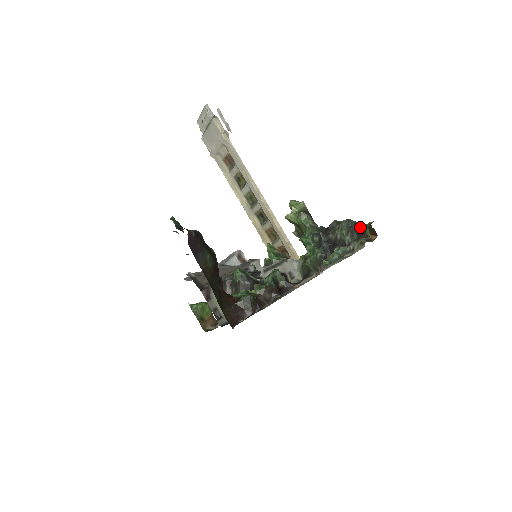
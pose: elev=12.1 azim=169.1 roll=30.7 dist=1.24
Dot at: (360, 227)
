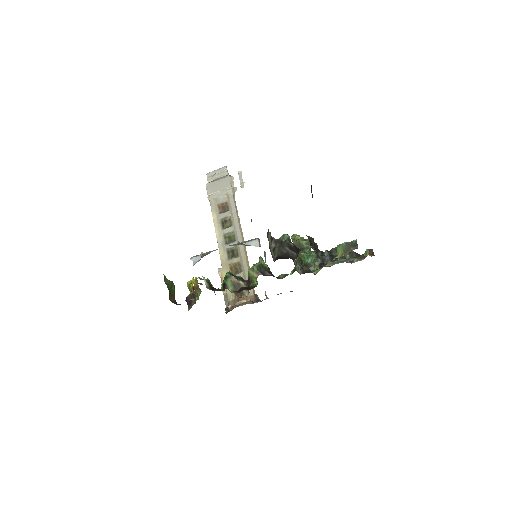
Dot at: (357, 253)
